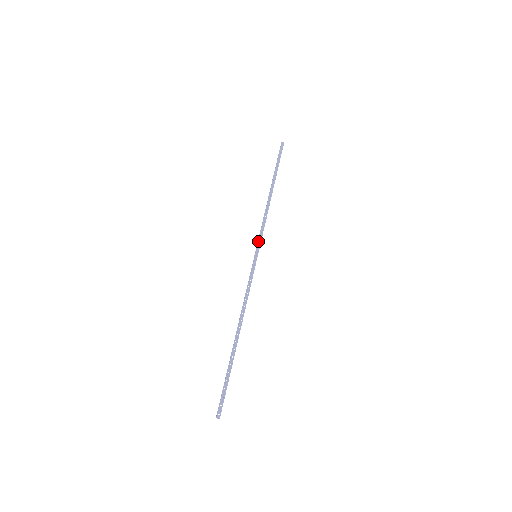
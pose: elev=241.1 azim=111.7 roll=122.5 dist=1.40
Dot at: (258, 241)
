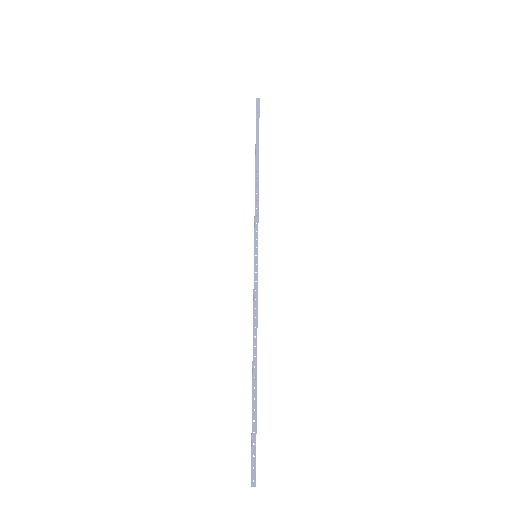
Dot at: (254, 236)
